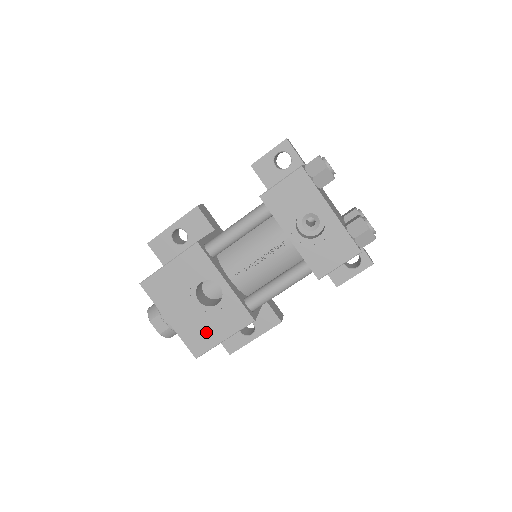
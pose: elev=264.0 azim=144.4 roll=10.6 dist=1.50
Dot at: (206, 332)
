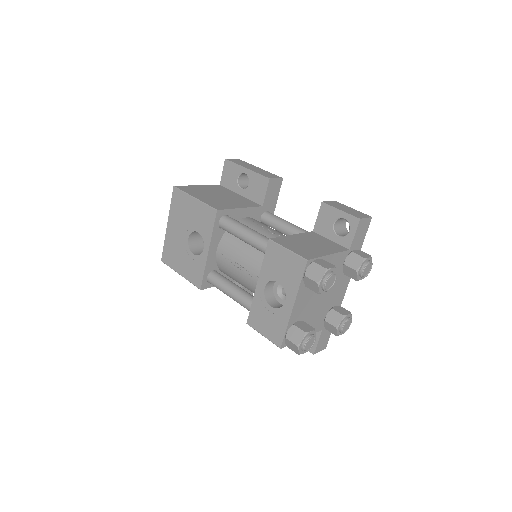
Dot at: (177, 258)
